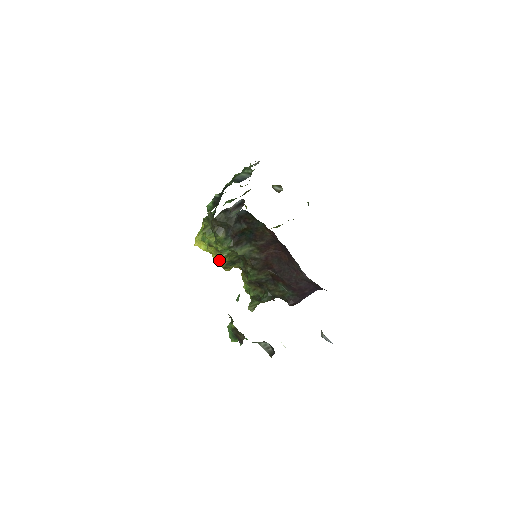
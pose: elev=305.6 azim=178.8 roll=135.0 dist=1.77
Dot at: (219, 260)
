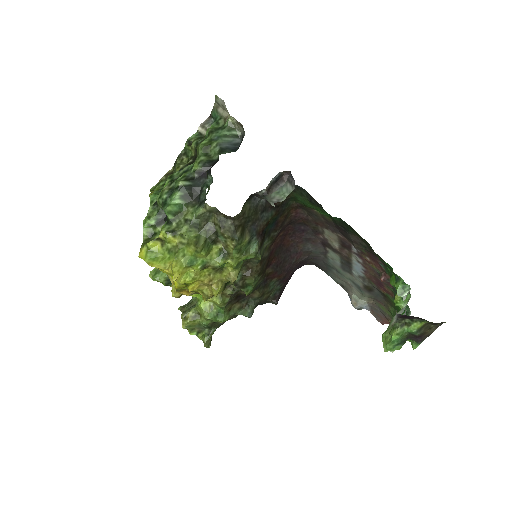
Dot at: (233, 282)
